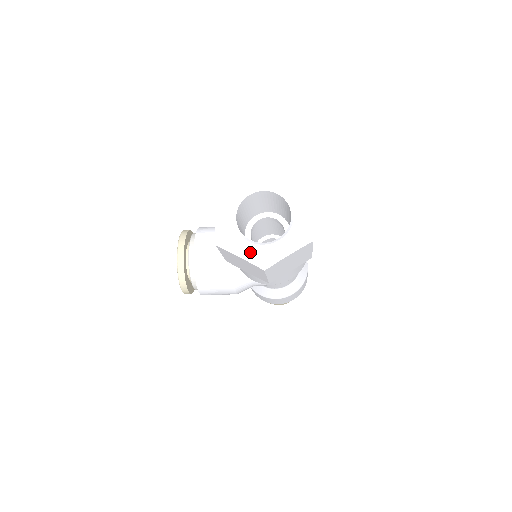
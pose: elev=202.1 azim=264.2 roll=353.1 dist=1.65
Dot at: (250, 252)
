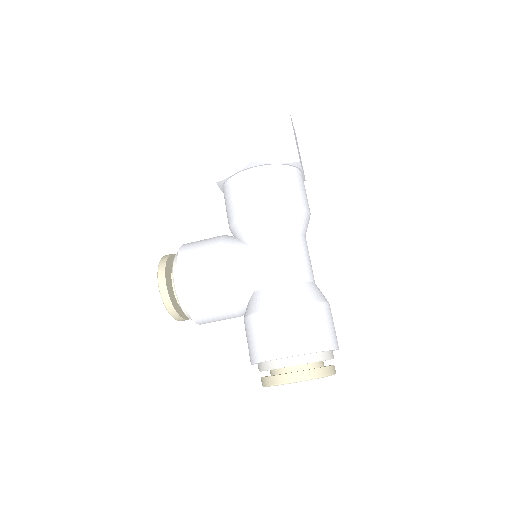
Dot at: occluded
